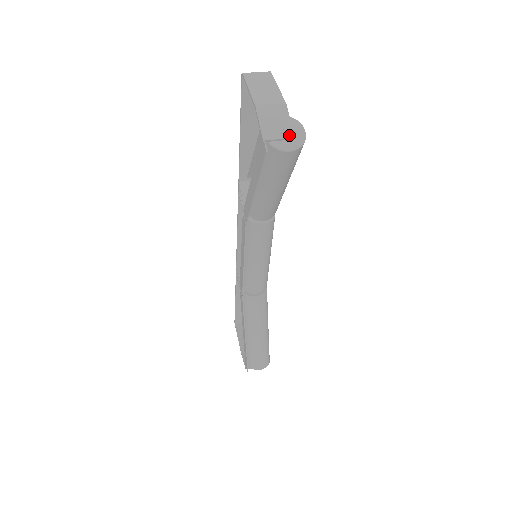
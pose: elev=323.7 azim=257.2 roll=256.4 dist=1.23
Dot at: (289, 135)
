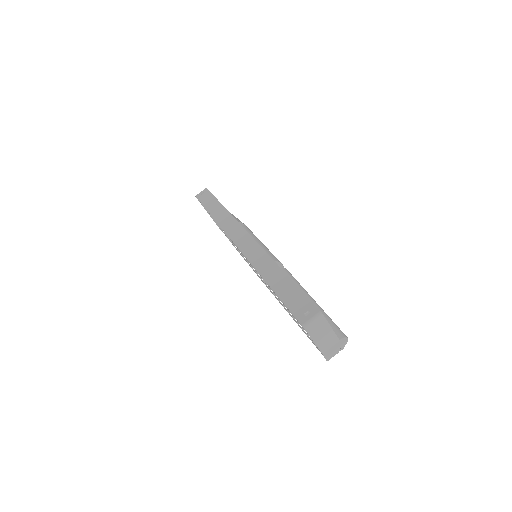
Dot at: (340, 349)
